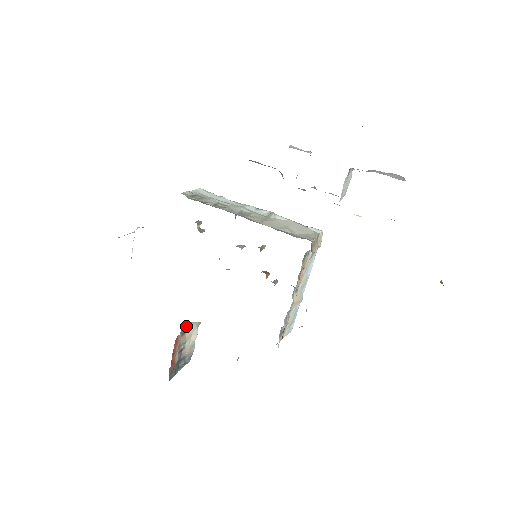
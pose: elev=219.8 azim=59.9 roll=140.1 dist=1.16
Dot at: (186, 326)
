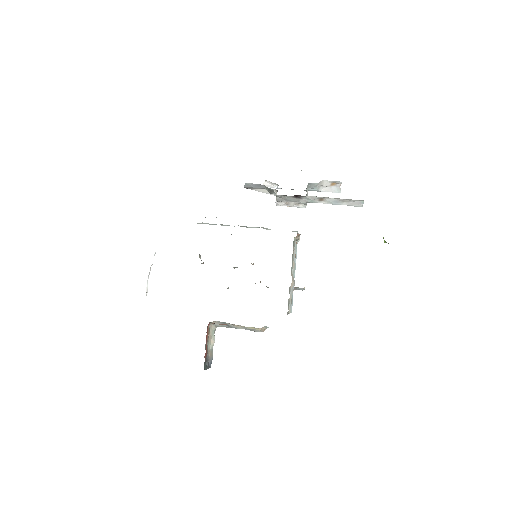
Dot at: occluded
